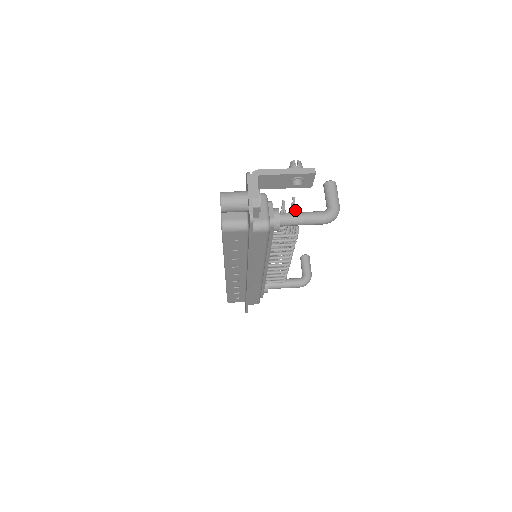
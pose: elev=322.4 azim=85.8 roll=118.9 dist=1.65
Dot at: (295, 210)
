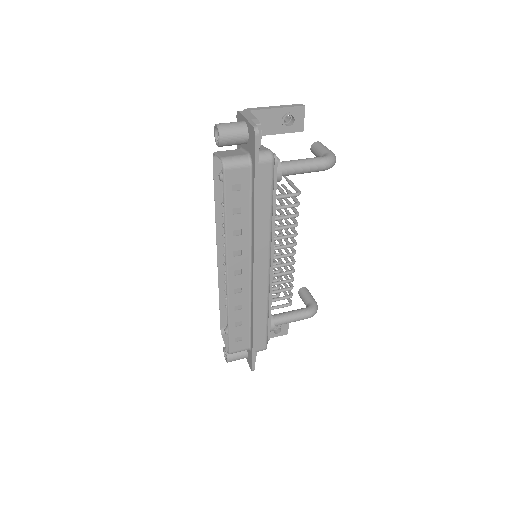
Dot at: occluded
